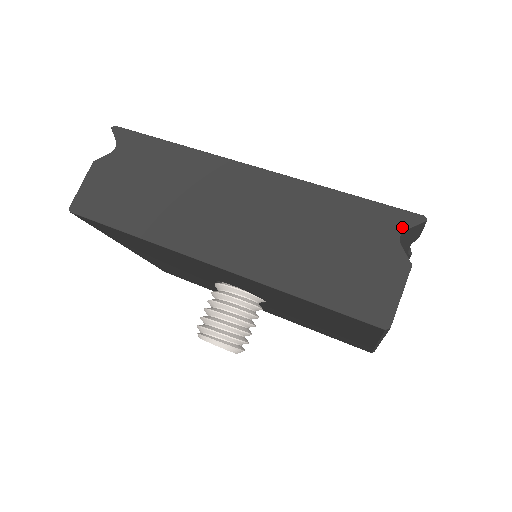
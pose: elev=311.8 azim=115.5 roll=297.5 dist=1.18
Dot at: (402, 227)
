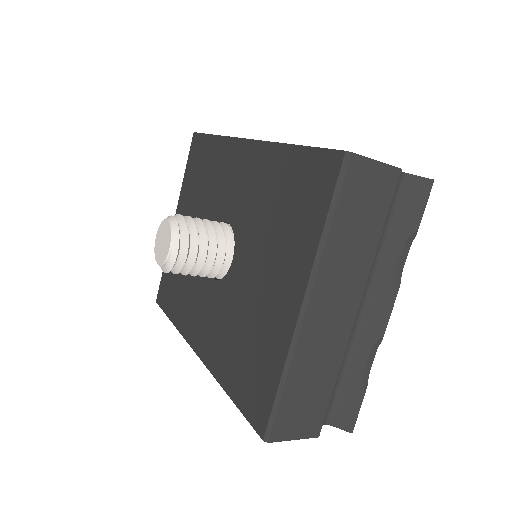
Dot at: (409, 174)
